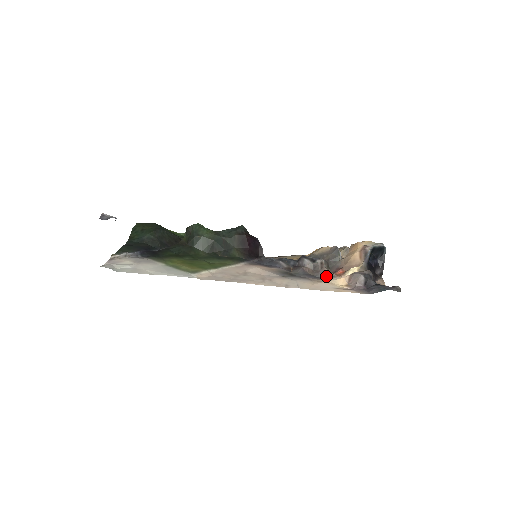
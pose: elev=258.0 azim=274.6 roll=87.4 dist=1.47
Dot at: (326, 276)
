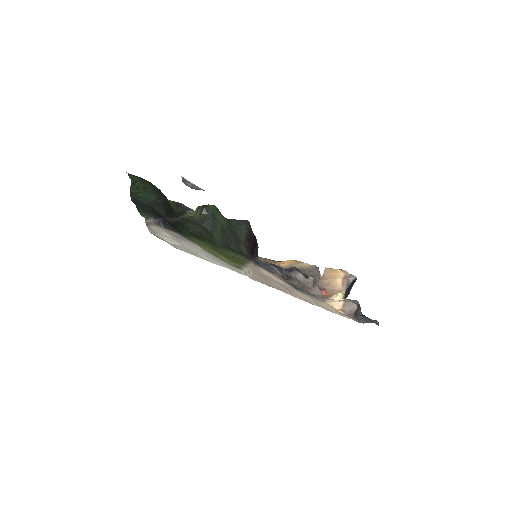
Dot at: (320, 295)
